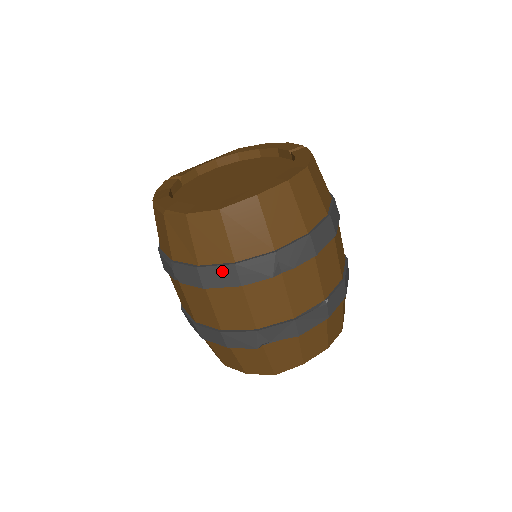
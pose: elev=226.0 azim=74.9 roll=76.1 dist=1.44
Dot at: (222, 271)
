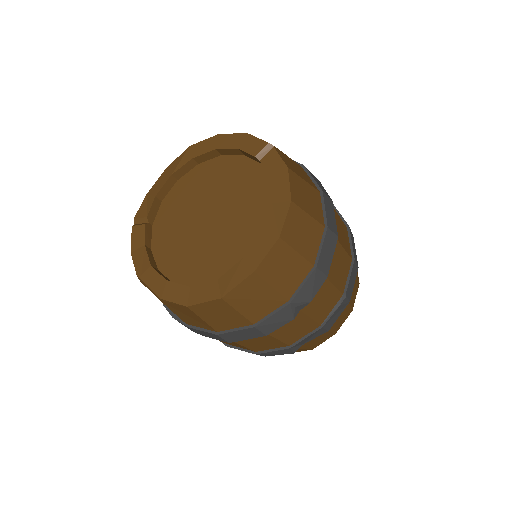
Dot at: (243, 332)
